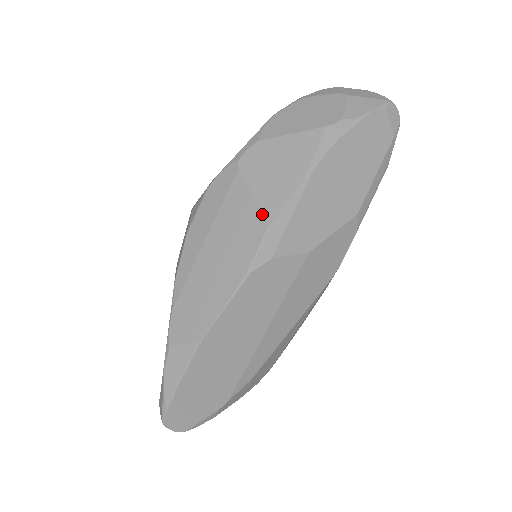
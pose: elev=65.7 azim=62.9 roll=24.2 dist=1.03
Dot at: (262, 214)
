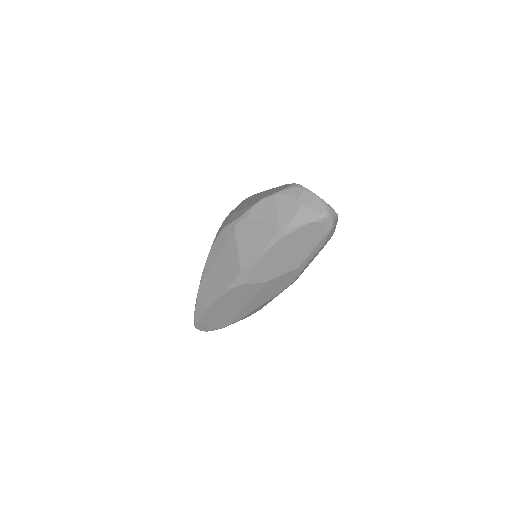
Dot at: (239, 263)
